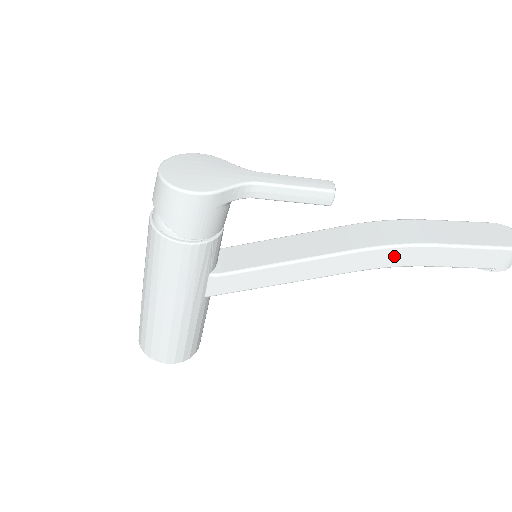
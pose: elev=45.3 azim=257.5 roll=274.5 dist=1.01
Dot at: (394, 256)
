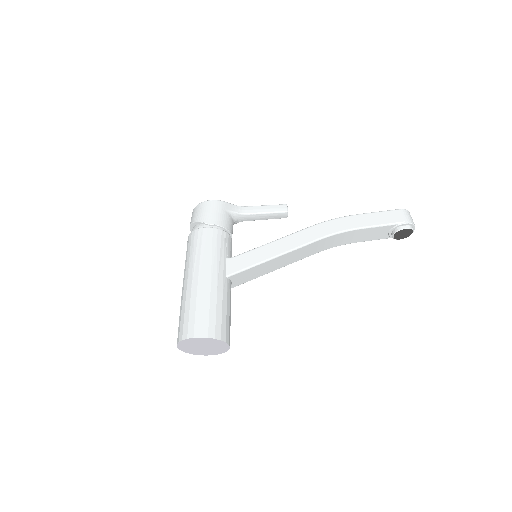
Dot at: (336, 225)
